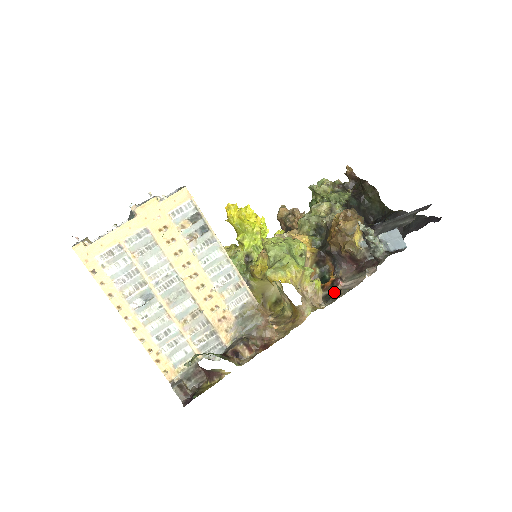
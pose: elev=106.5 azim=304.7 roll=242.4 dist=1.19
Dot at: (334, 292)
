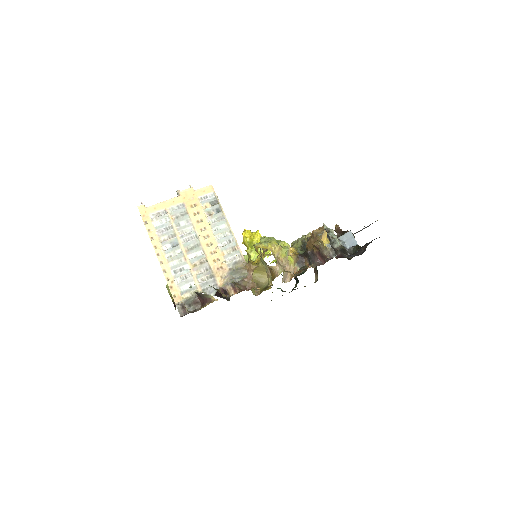
Dot at: occluded
